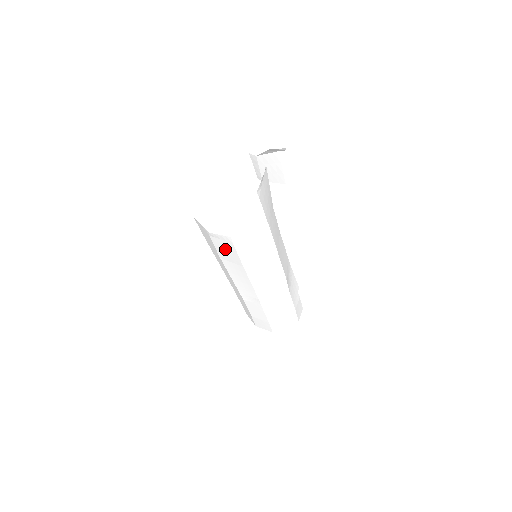
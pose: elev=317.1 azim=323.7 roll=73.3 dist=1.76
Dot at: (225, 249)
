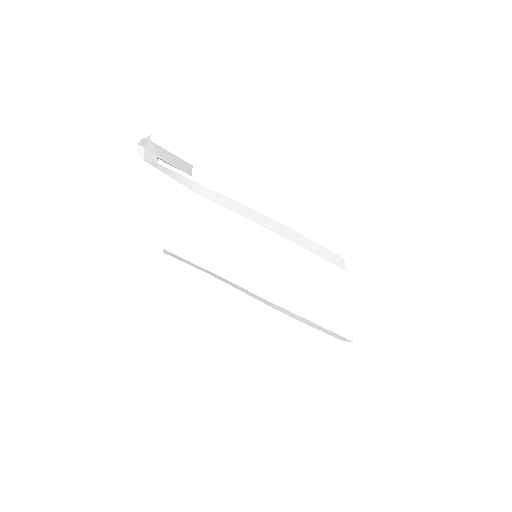
Dot at: (188, 263)
